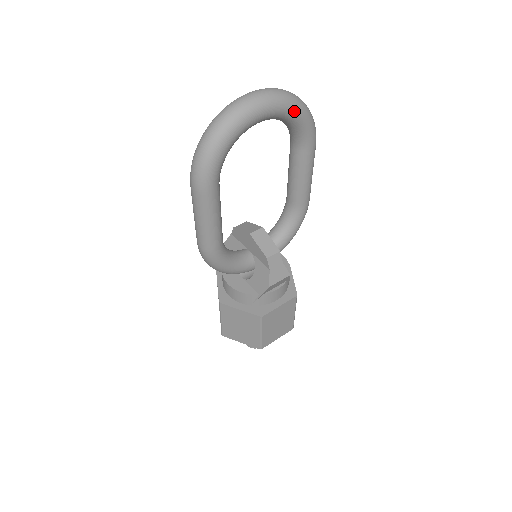
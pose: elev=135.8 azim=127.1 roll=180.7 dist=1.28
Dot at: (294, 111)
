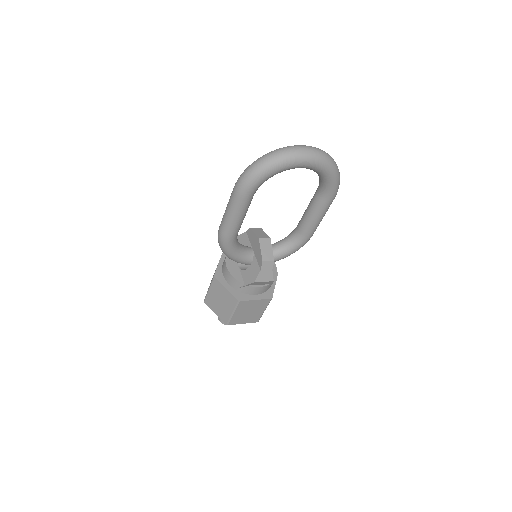
Dot at: (328, 171)
